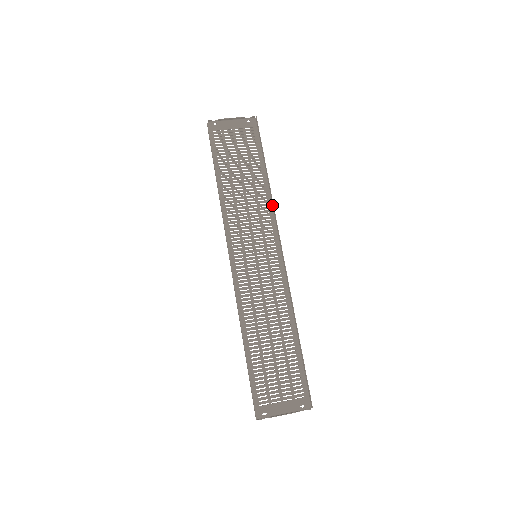
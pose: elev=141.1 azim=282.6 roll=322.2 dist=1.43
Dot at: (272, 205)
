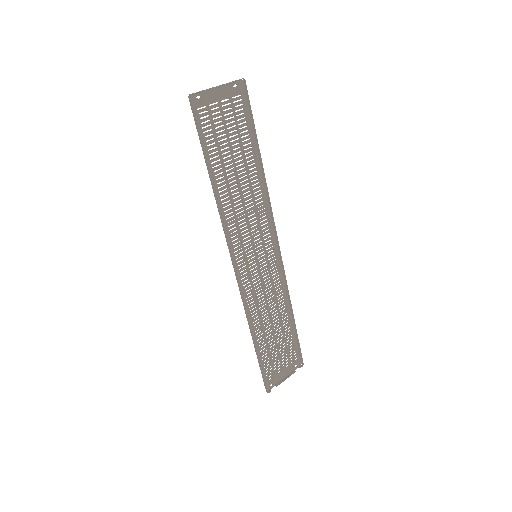
Dot at: (266, 195)
